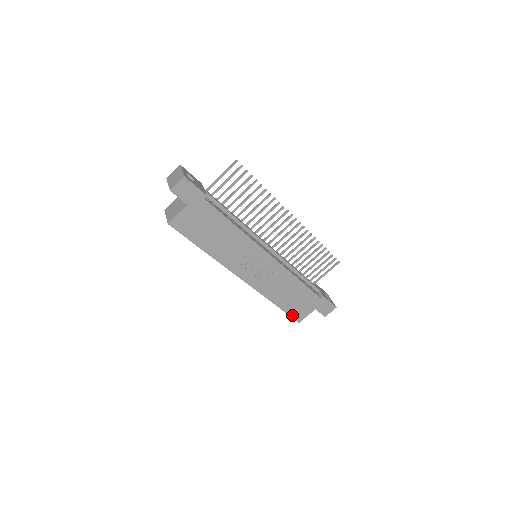
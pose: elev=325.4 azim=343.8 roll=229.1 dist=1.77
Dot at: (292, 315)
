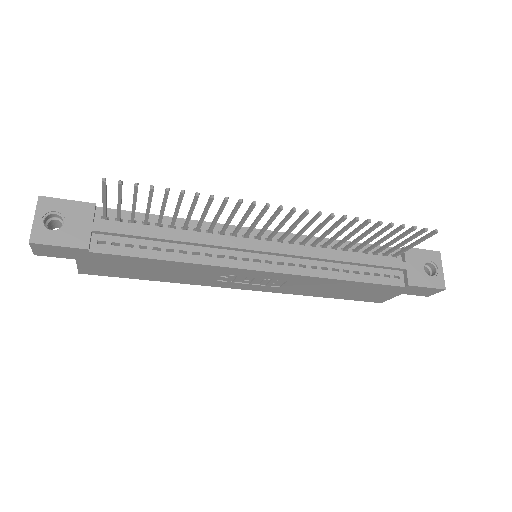
Dot at: (362, 300)
